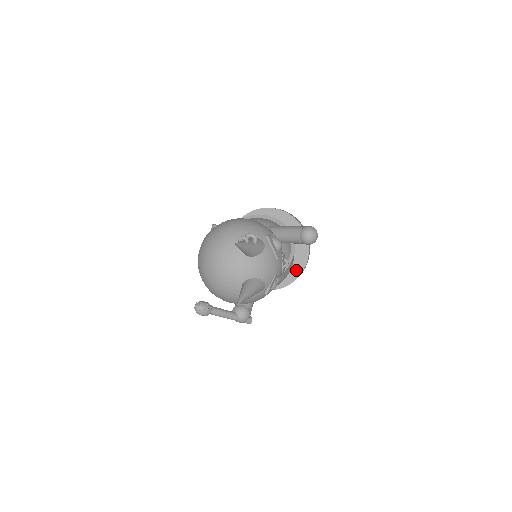
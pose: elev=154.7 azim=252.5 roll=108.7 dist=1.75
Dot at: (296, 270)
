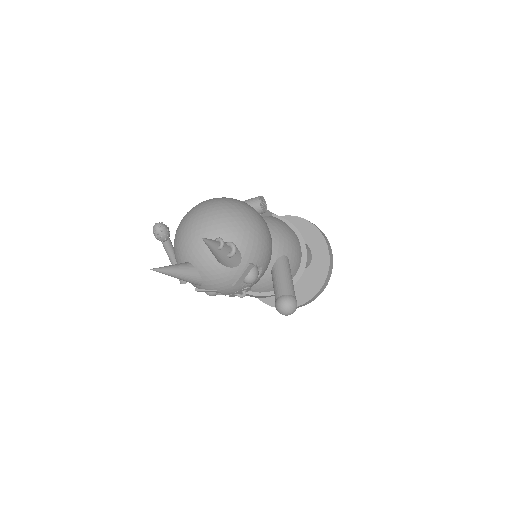
Dot at: occluded
